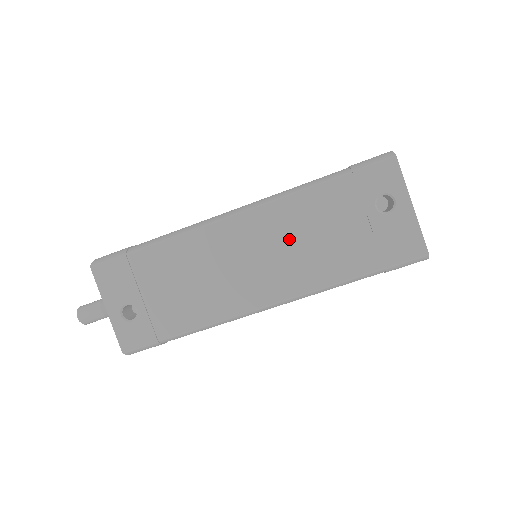
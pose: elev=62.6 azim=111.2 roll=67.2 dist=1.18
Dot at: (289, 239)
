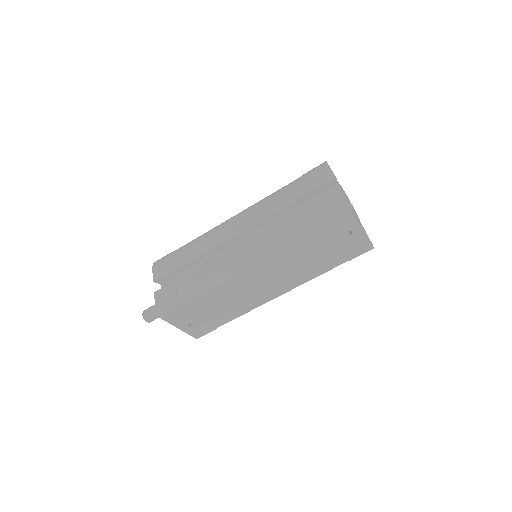
Dot at: (288, 267)
